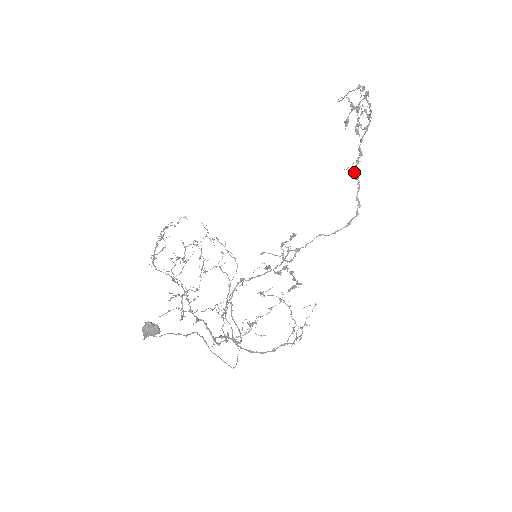
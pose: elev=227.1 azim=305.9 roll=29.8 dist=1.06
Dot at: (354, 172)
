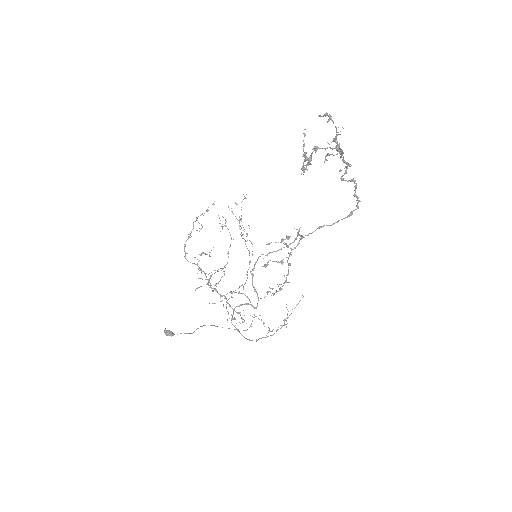
Dot at: (343, 180)
